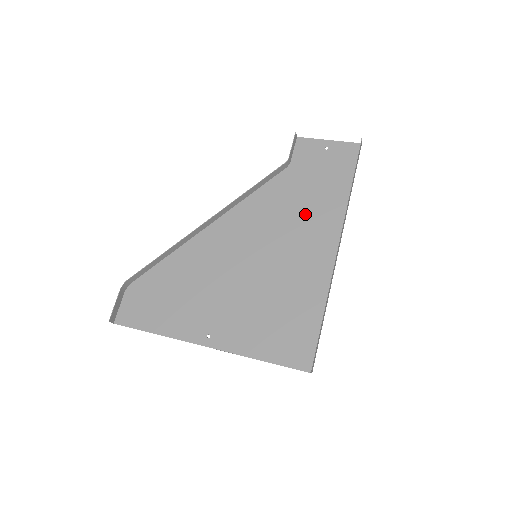
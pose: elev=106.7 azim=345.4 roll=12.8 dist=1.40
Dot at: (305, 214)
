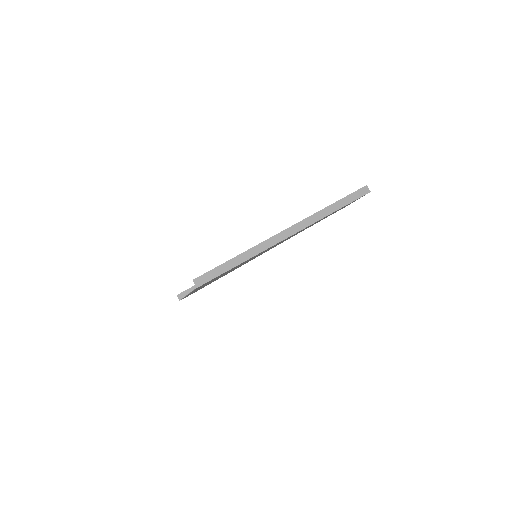
Dot at: (300, 231)
